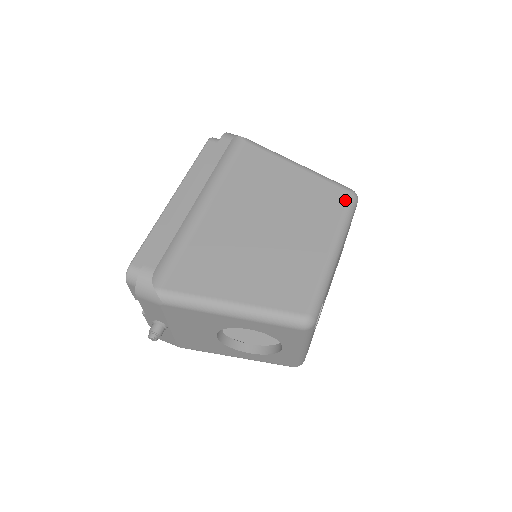
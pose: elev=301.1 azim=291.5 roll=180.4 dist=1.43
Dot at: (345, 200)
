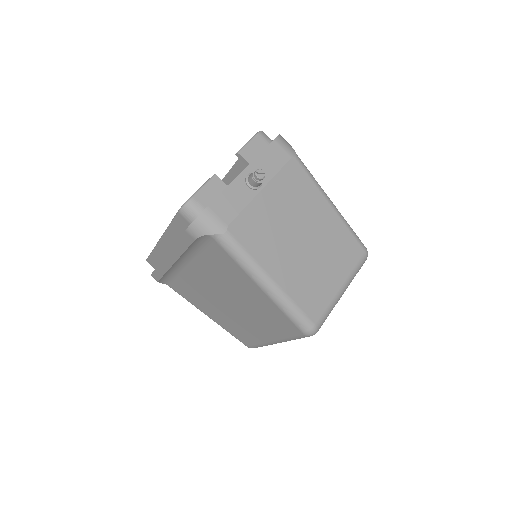
Dot at: (296, 334)
